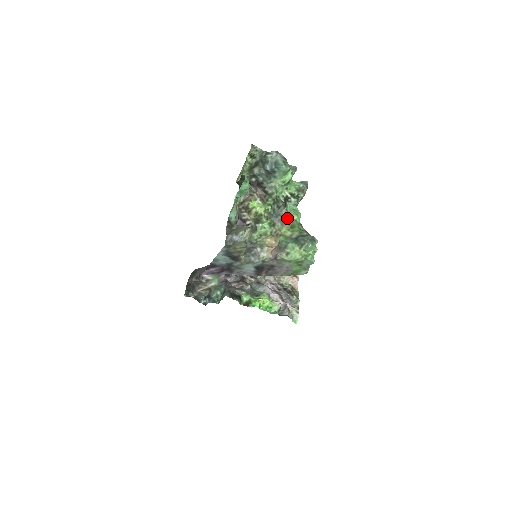
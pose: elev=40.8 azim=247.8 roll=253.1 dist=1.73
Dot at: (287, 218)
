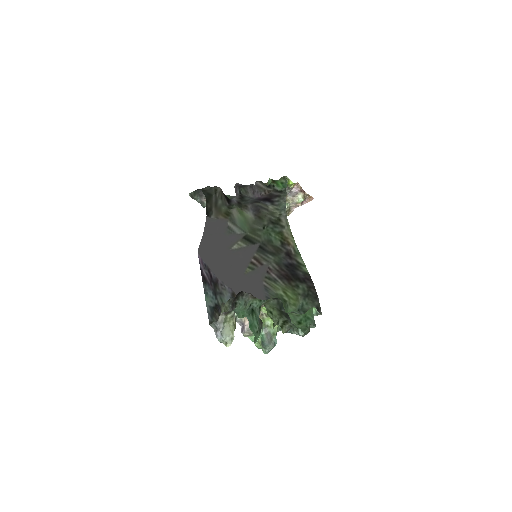
Dot at: occluded
